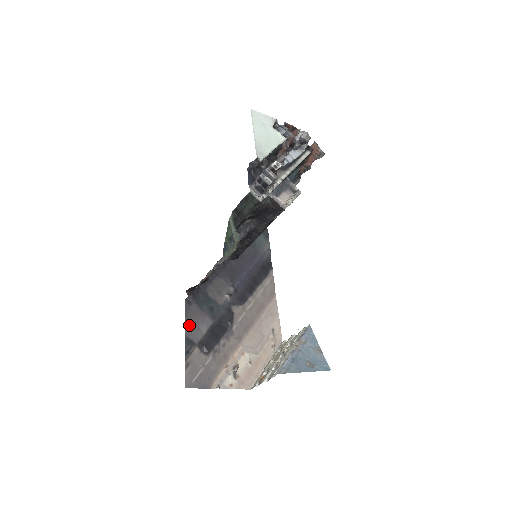
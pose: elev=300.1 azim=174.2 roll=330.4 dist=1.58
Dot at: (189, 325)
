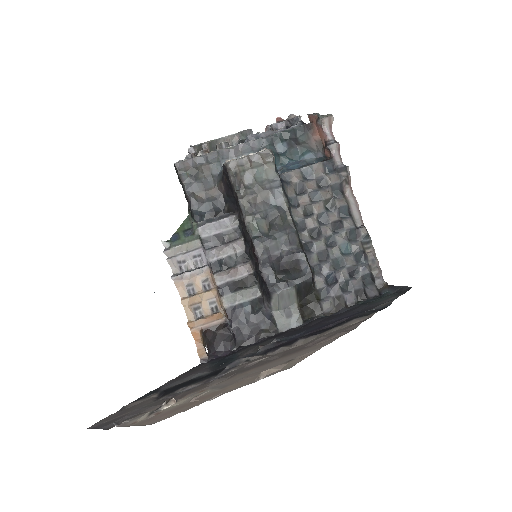
Dot at: (177, 379)
